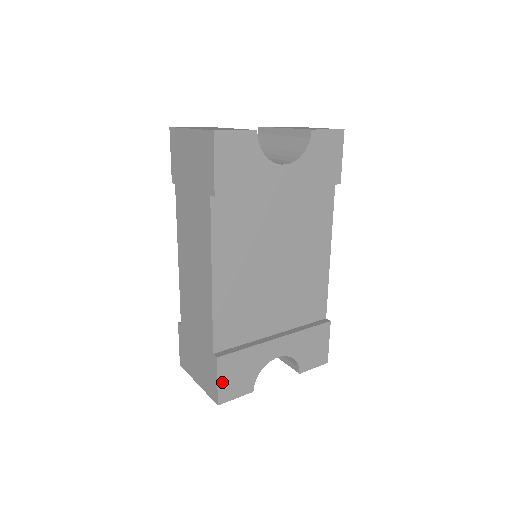
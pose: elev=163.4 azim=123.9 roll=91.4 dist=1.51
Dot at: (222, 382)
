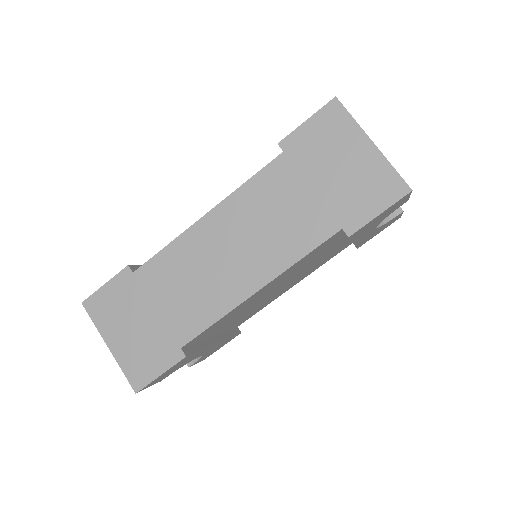
Dot at: (161, 375)
